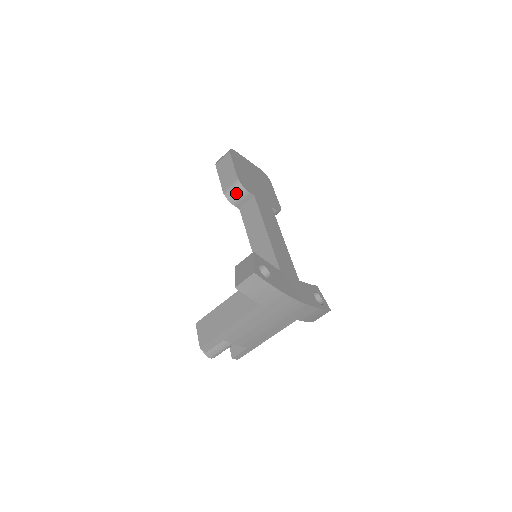
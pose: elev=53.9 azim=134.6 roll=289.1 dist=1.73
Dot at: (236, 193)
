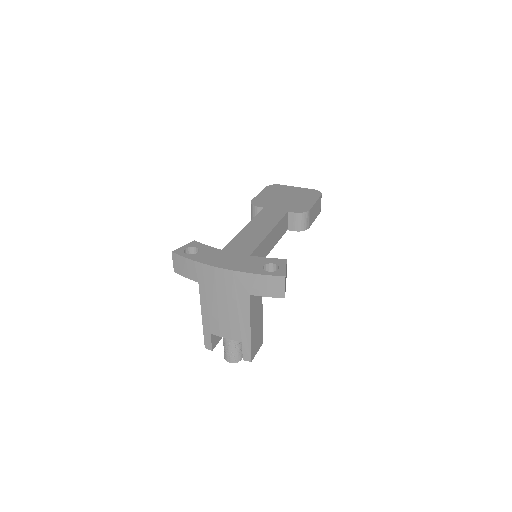
Dot at: (252, 213)
